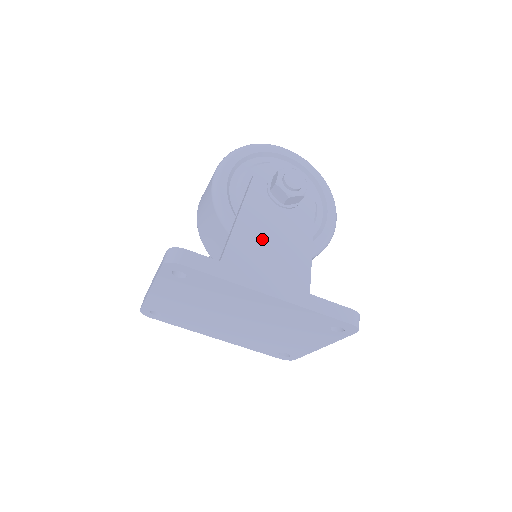
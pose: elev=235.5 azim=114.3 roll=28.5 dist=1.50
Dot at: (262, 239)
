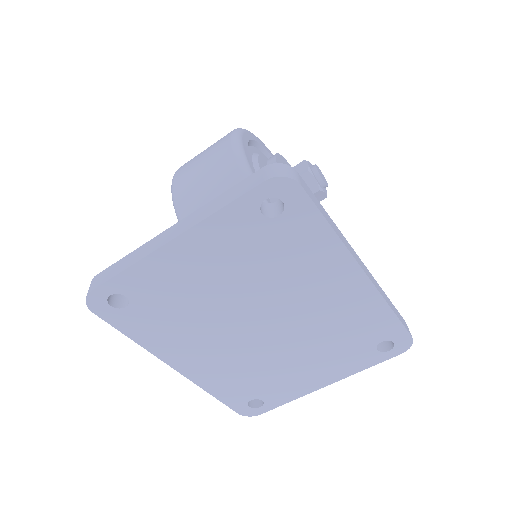
Dot at: occluded
